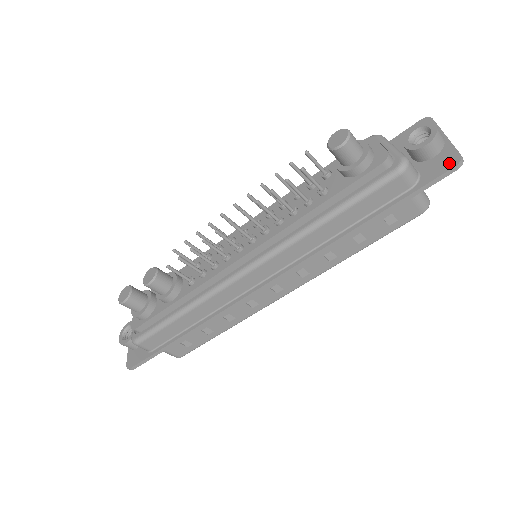
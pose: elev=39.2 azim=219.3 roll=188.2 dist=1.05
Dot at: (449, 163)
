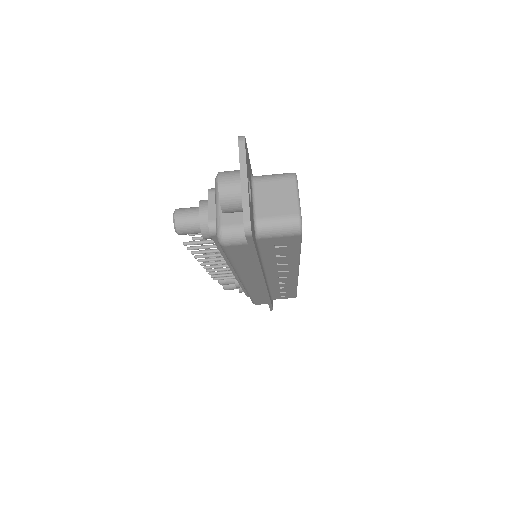
Dot at: occluded
